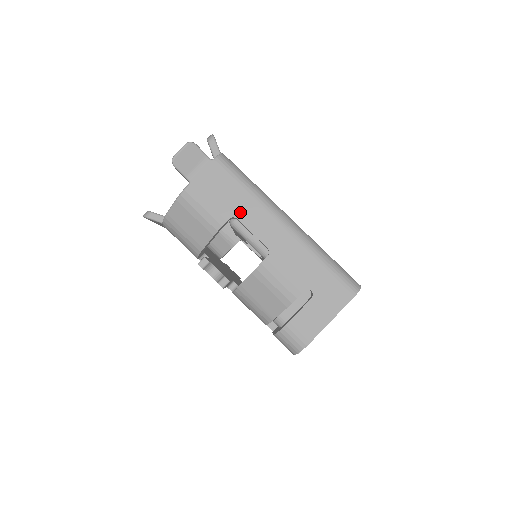
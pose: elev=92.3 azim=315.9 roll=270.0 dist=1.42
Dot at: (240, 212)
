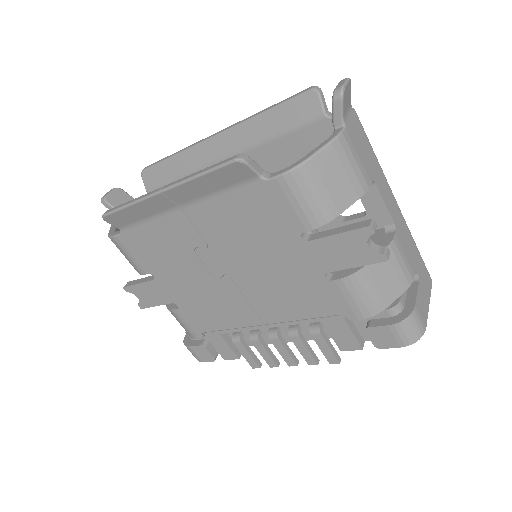
Dot at: (376, 177)
